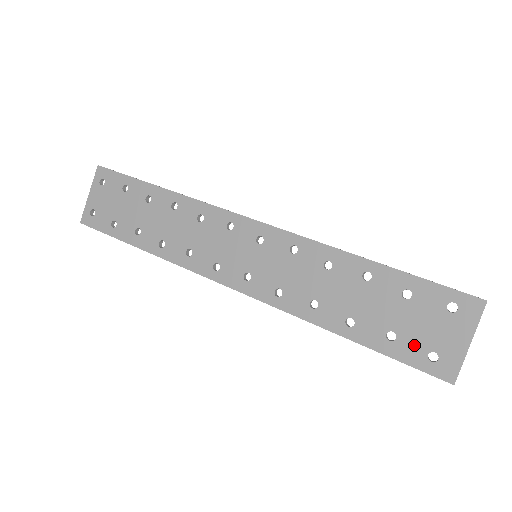
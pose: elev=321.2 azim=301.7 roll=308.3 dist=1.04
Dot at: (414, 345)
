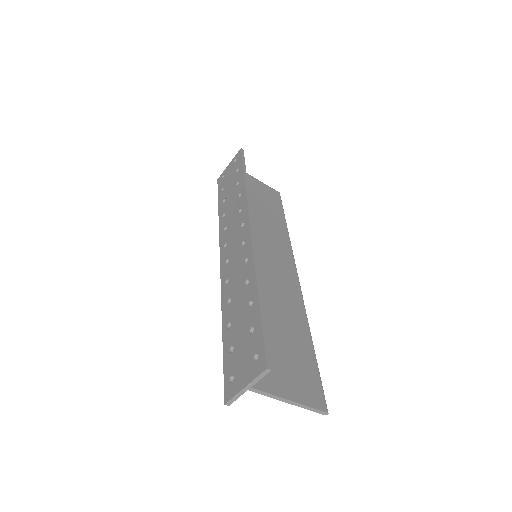
Dot at: (232, 364)
